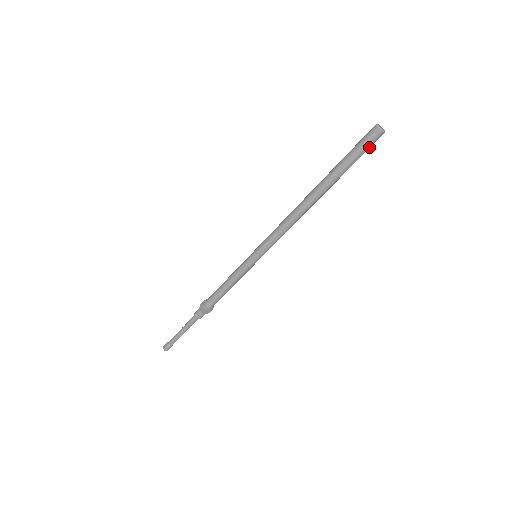
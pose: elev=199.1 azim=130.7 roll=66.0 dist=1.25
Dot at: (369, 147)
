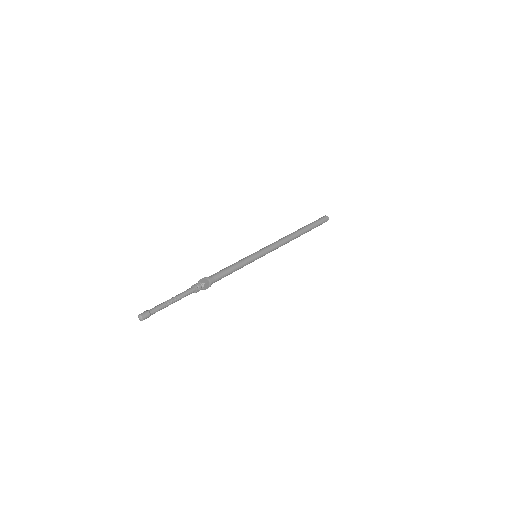
Dot at: occluded
